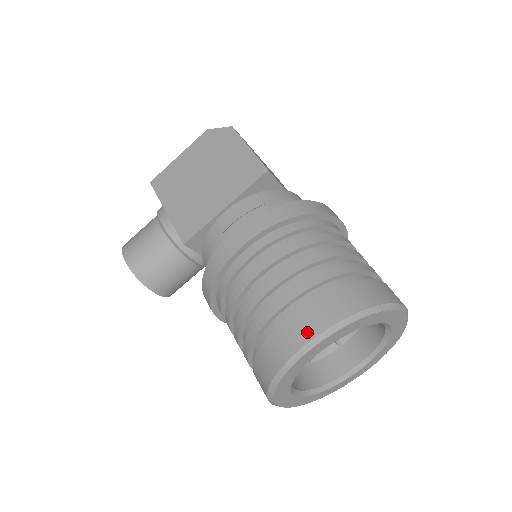
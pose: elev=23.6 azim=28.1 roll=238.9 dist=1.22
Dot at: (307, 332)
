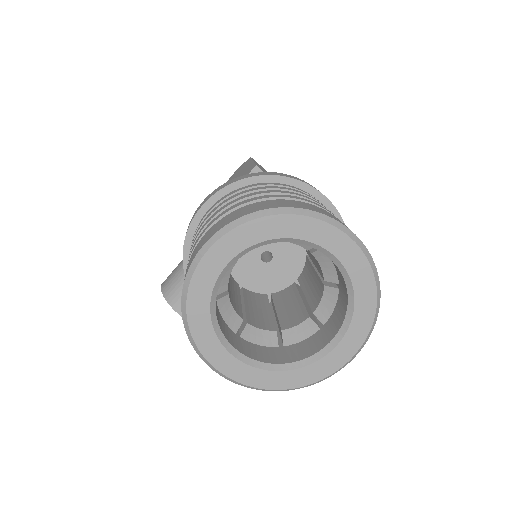
Dot at: (207, 238)
